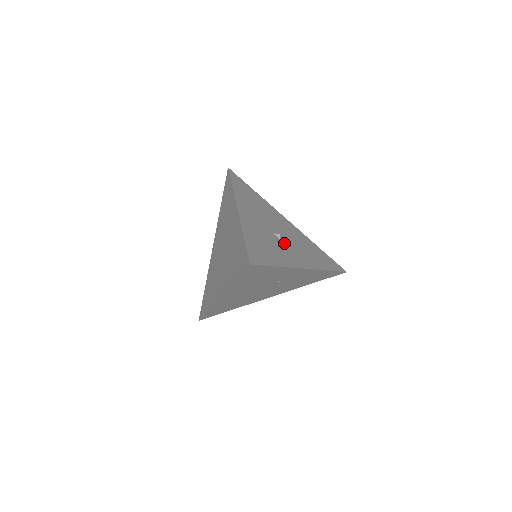
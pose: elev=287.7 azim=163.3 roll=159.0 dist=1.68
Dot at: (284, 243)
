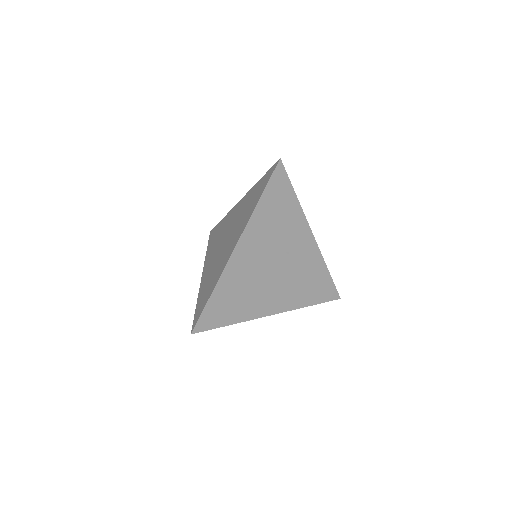
Dot at: occluded
